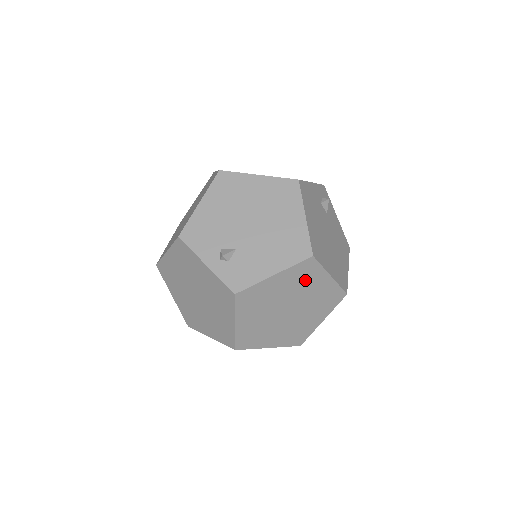
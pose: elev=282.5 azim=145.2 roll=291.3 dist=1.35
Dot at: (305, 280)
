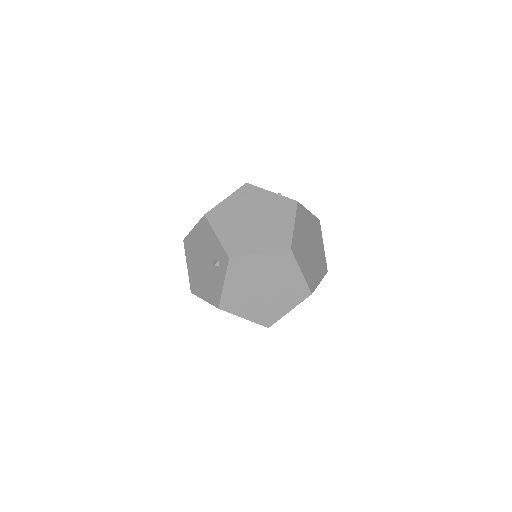
Dot at: (317, 233)
